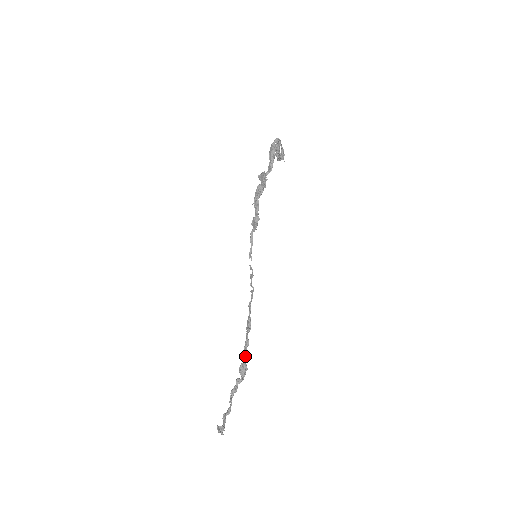
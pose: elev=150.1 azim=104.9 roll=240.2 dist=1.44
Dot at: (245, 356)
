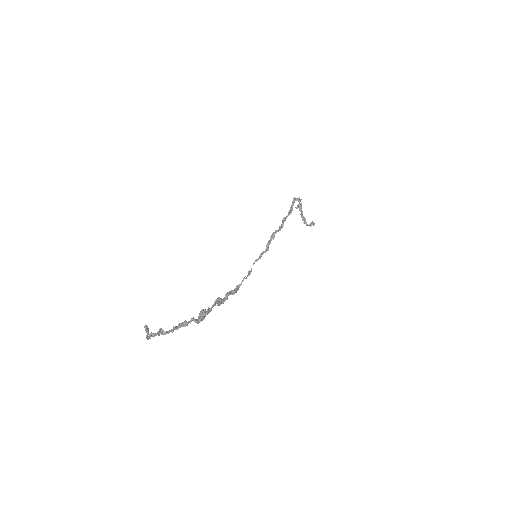
Dot at: (209, 308)
